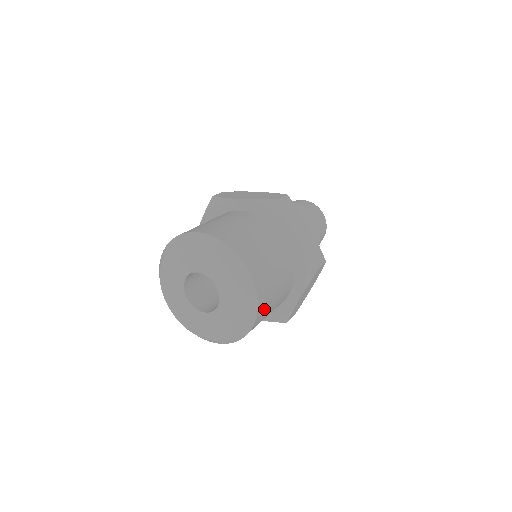
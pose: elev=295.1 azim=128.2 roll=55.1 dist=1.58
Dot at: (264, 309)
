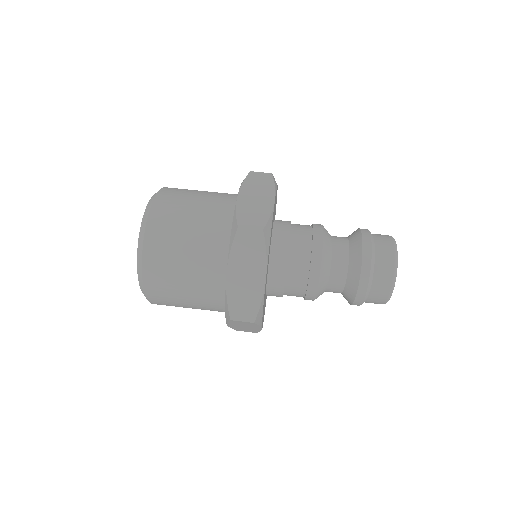
Dot at: (160, 248)
